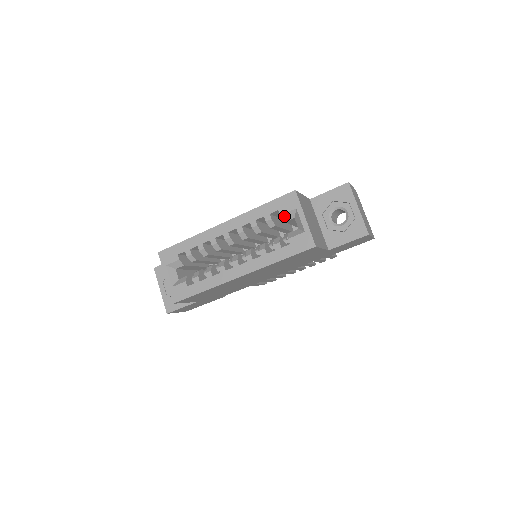
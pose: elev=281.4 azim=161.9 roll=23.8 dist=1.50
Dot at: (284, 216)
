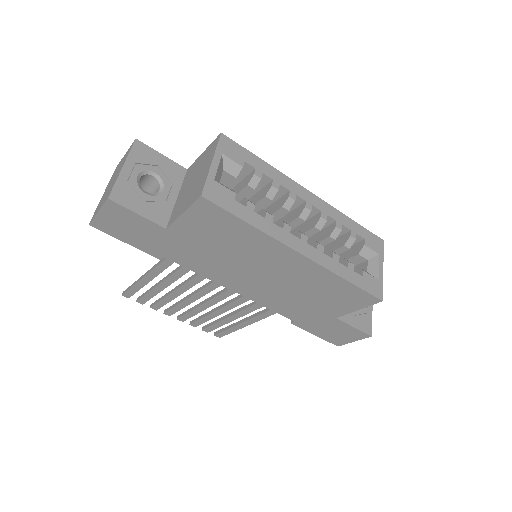
Dot at: (365, 249)
